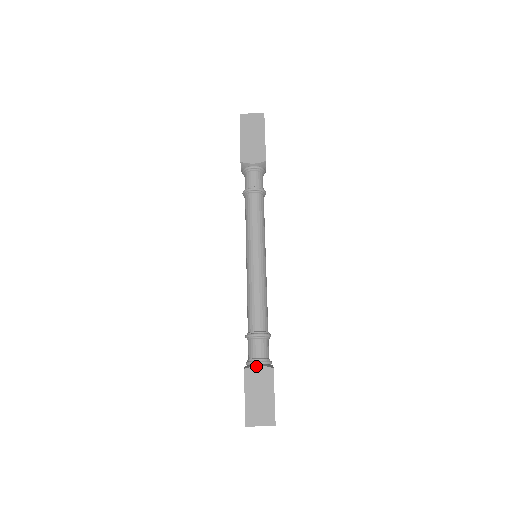
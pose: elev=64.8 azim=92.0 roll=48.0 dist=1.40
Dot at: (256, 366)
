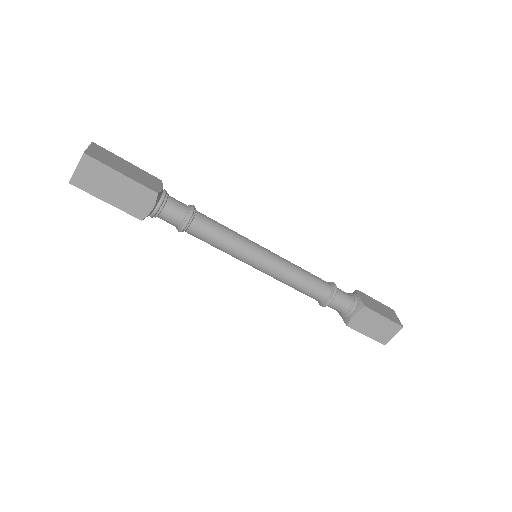
Dot at: (352, 317)
